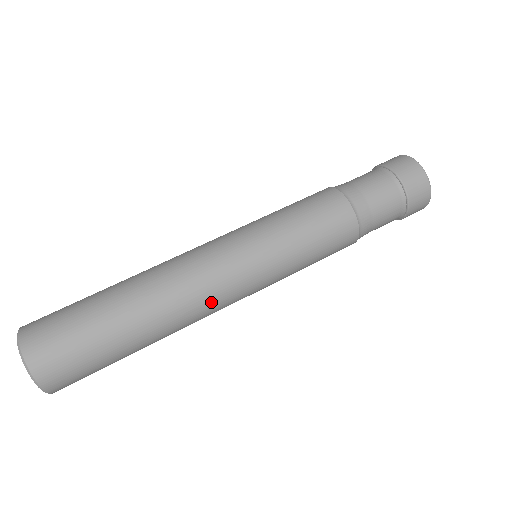
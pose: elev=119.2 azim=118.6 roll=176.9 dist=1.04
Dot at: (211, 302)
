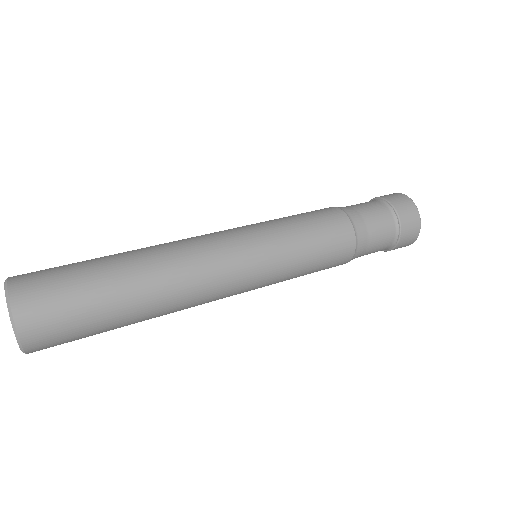
Dot at: (206, 262)
